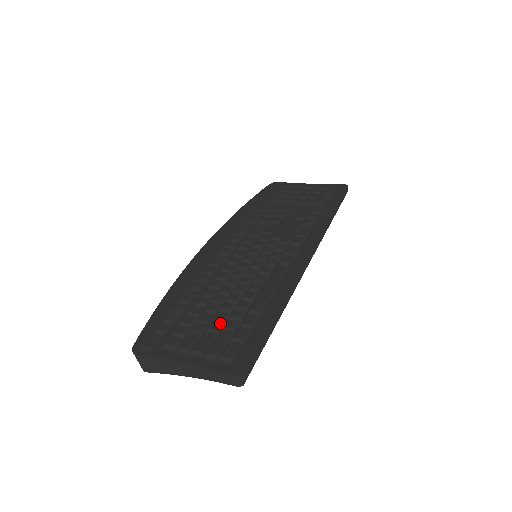
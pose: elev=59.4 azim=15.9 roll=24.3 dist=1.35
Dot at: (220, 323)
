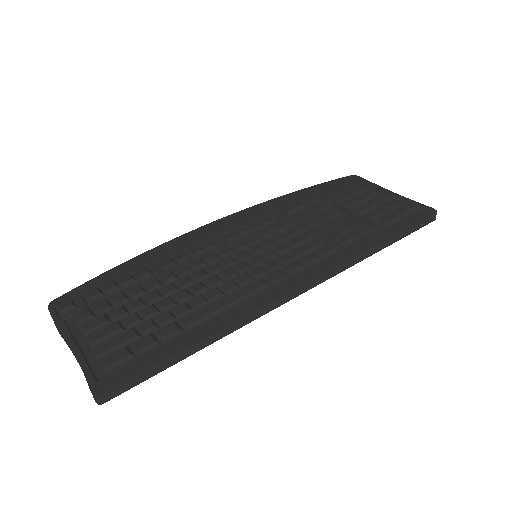
Dot at: (141, 318)
